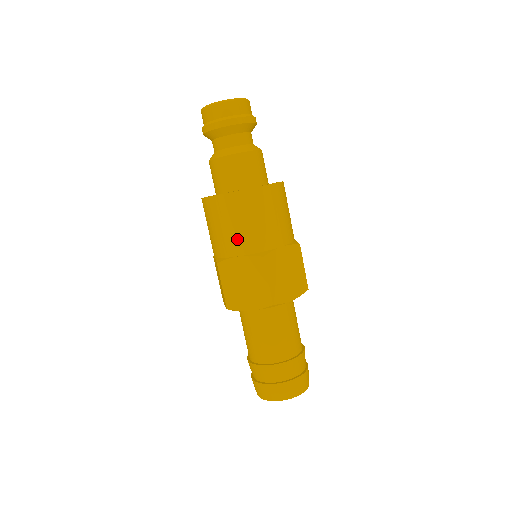
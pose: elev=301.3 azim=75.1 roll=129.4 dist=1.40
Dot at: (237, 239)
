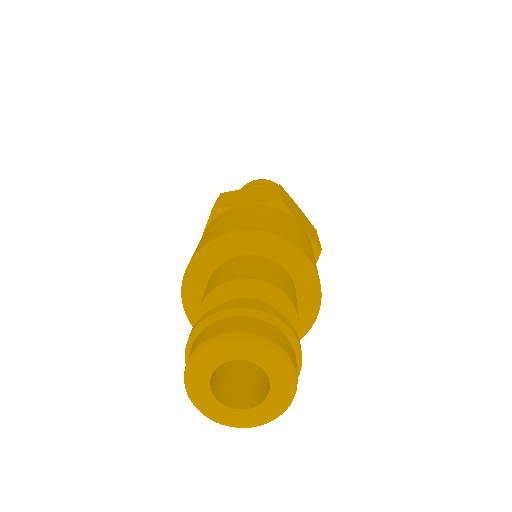
Dot at: occluded
